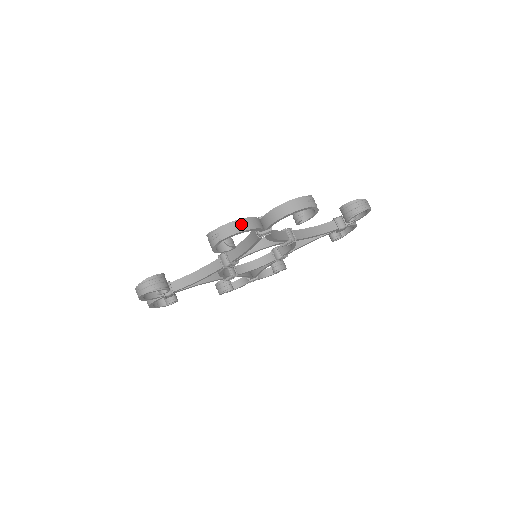
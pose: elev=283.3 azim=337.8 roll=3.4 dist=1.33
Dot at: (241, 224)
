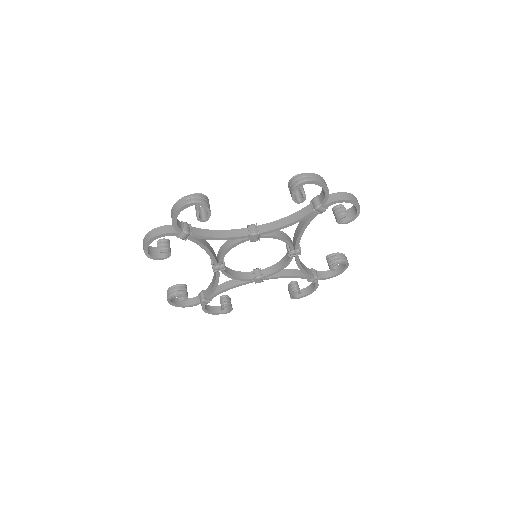
Dot at: (151, 234)
